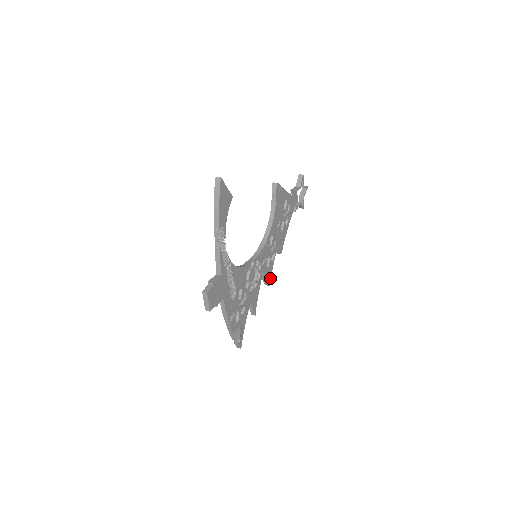
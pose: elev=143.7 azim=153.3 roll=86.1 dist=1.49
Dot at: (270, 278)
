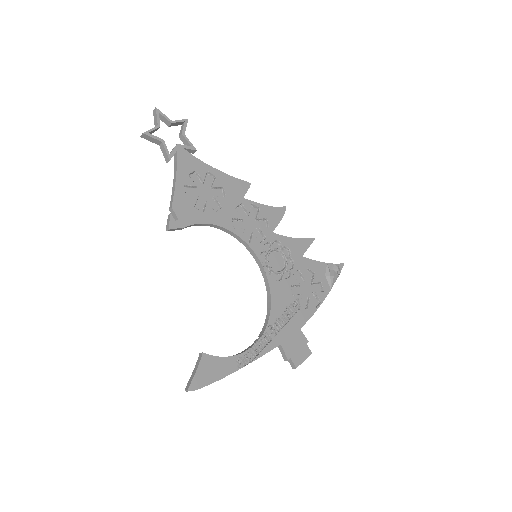
Dot at: (278, 209)
